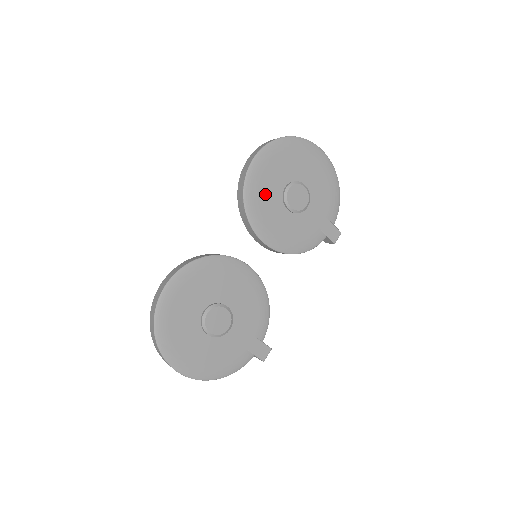
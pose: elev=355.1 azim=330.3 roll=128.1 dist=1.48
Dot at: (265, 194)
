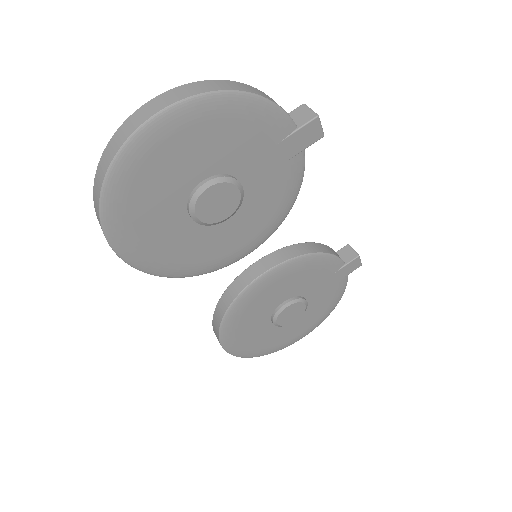
Dot at: (186, 250)
